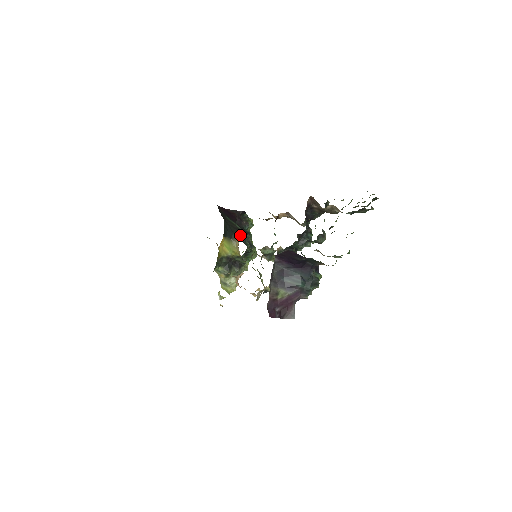
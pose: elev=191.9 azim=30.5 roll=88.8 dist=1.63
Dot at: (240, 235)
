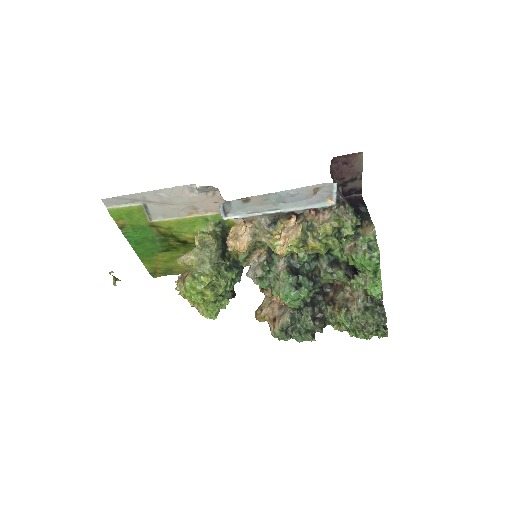
Dot at: occluded
